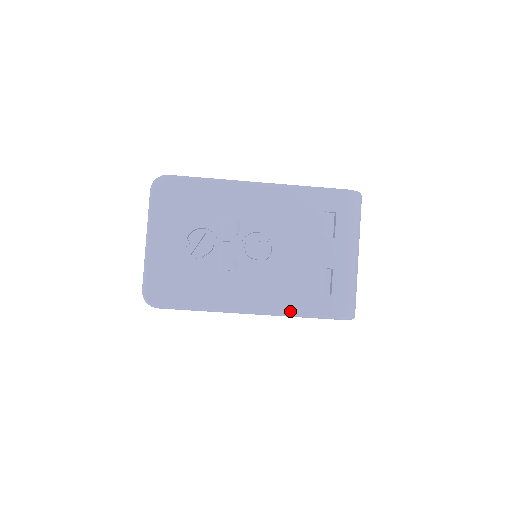
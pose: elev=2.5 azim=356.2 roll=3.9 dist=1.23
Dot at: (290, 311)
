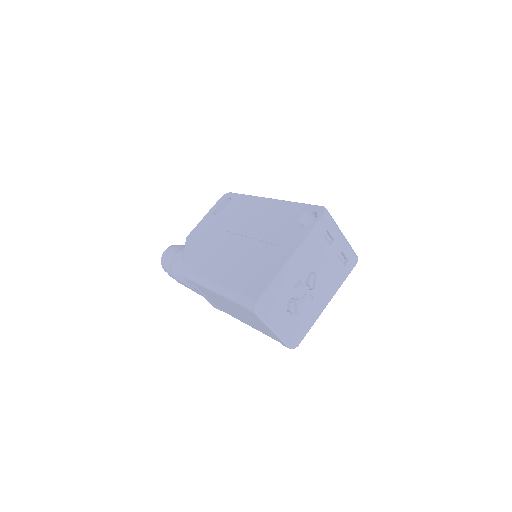
Dot at: (340, 285)
